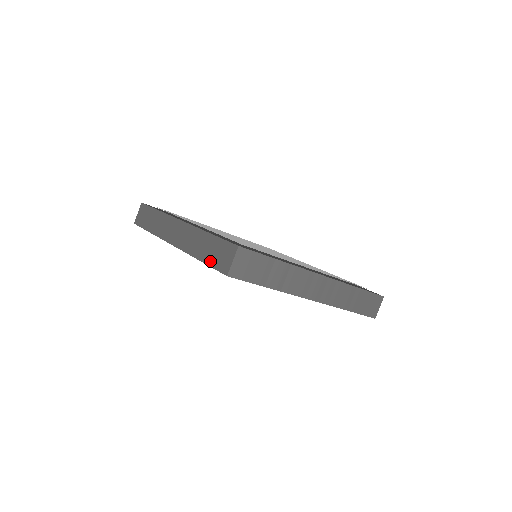
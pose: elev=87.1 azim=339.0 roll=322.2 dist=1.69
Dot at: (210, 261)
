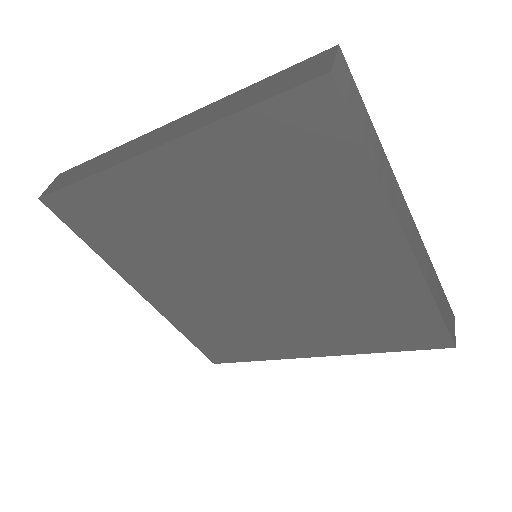
Dot at: (270, 93)
